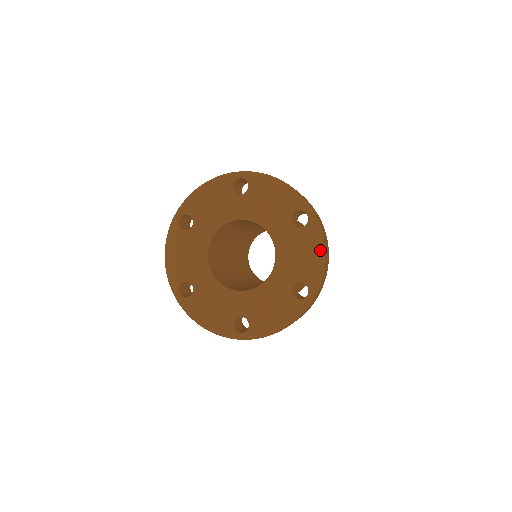
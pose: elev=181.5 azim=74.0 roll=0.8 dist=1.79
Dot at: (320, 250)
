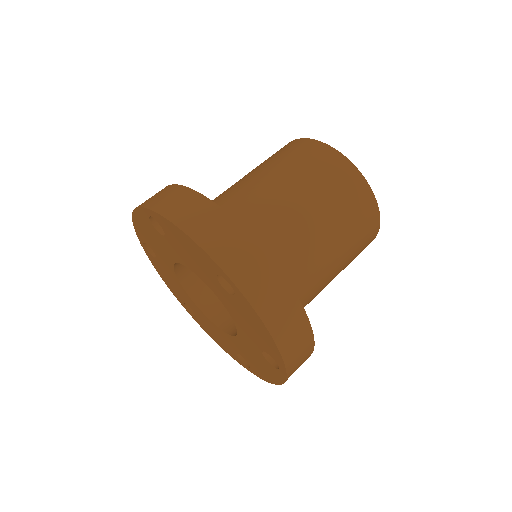
Dot at: (264, 330)
